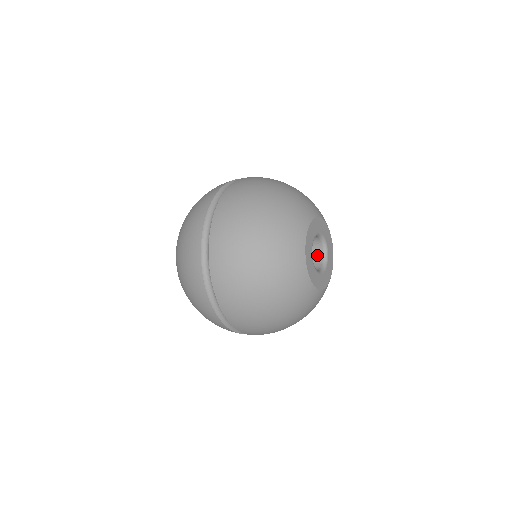
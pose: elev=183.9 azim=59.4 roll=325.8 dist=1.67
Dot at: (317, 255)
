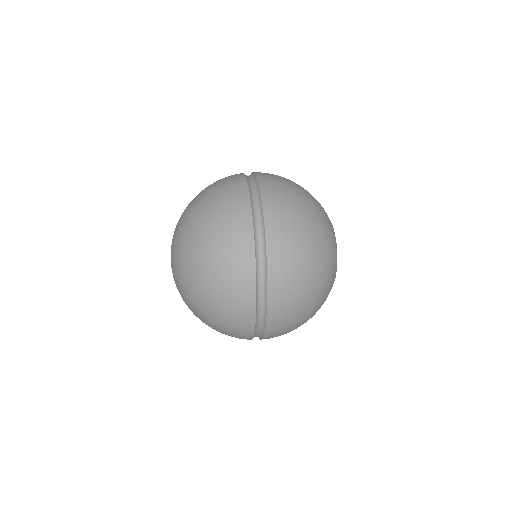
Dot at: occluded
